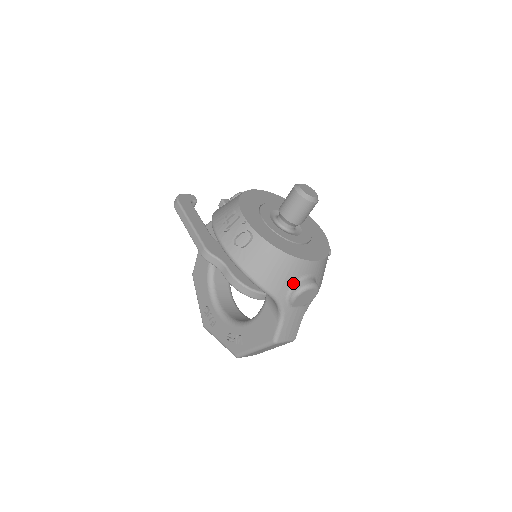
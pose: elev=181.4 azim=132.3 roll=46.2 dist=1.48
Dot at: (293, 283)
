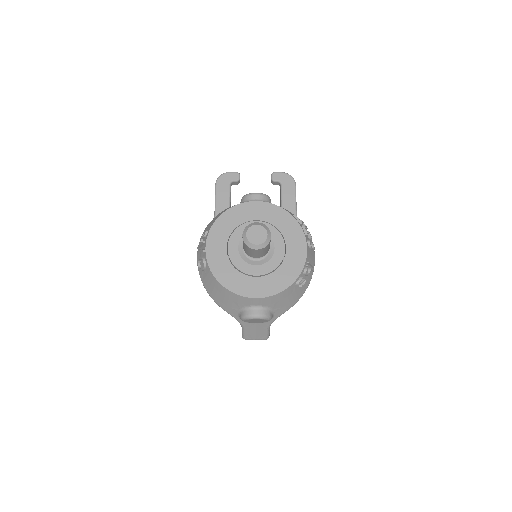
Dot at: (241, 309)
